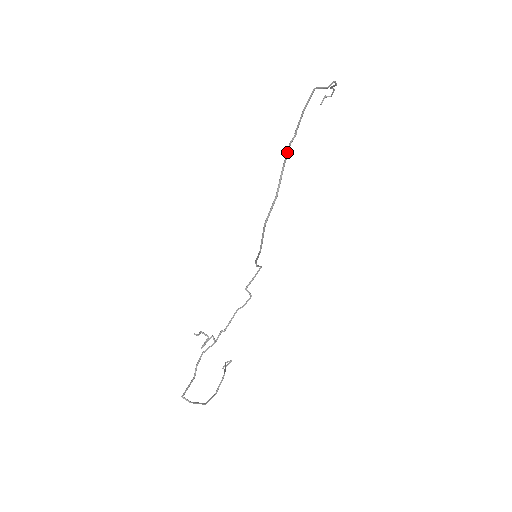
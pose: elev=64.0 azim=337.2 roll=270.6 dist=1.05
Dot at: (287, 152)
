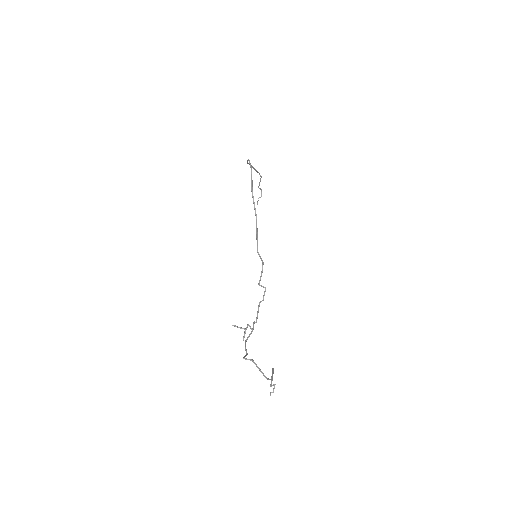
Dot at: (247, 160)
